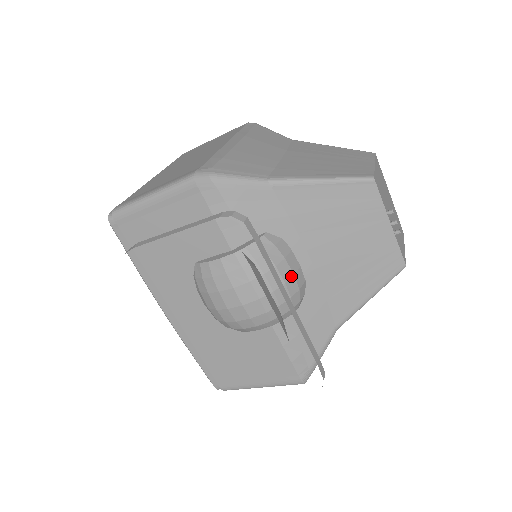
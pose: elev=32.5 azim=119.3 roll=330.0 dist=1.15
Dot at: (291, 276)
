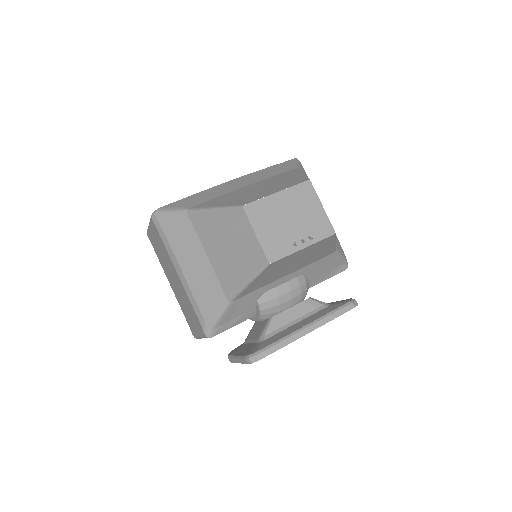
Dot at: (290, 294)
